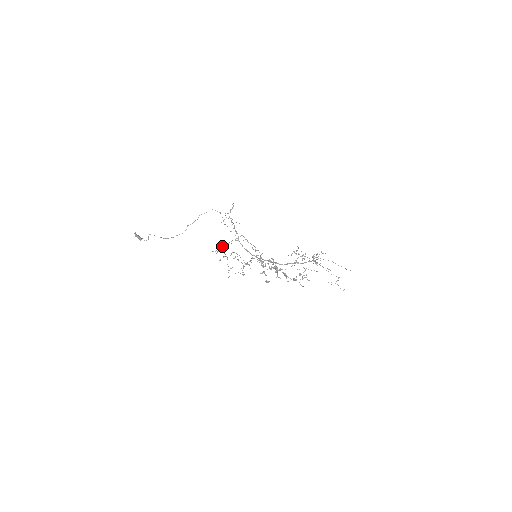
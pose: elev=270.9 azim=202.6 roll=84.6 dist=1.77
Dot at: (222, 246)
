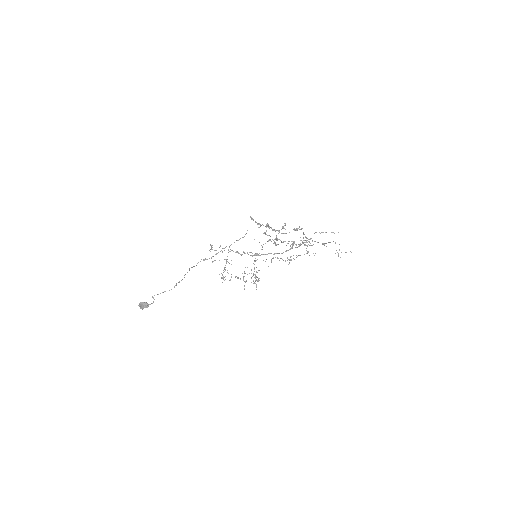
Dot at: occluded
